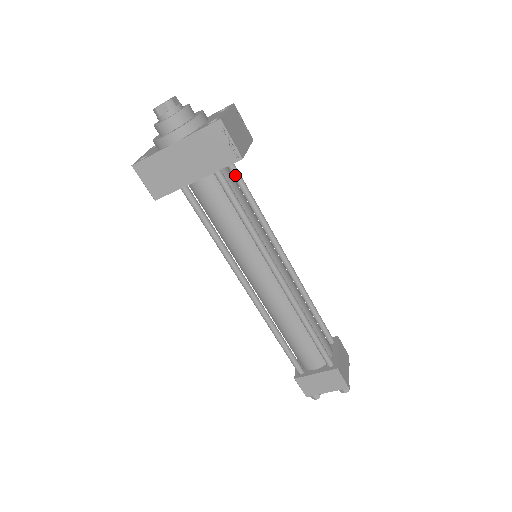
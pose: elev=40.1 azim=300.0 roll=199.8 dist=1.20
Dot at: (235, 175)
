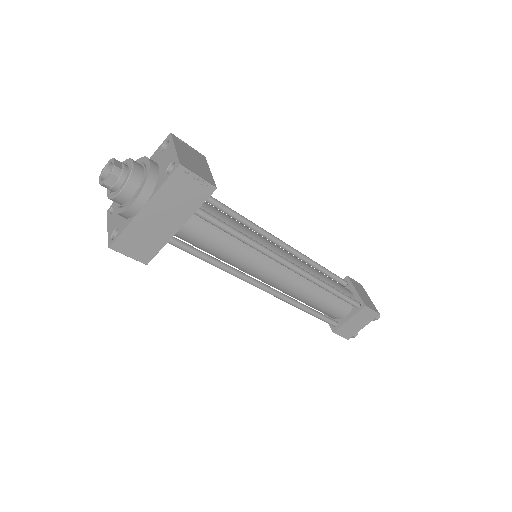
Dot at: occluded
